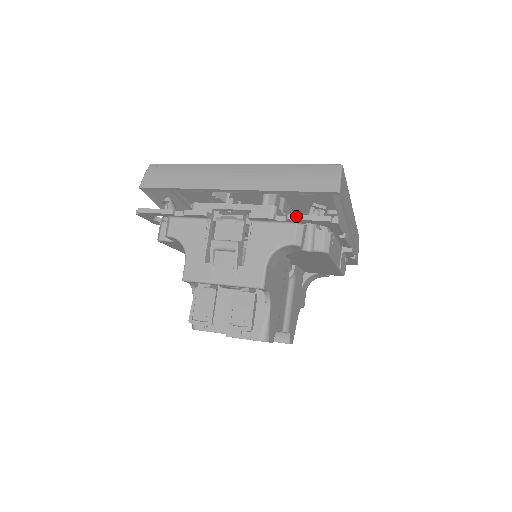
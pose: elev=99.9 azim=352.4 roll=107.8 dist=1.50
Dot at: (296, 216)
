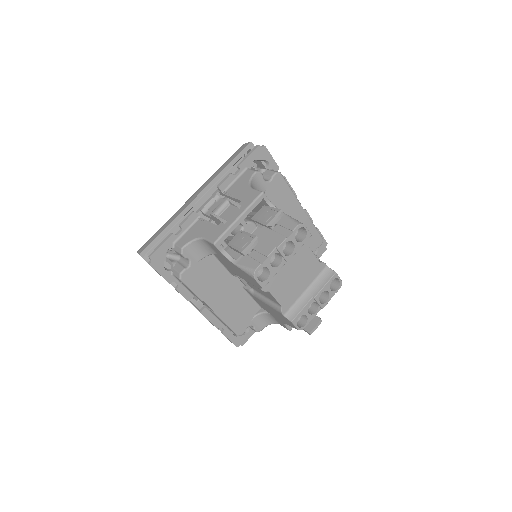
Dot at: (242, 161)
